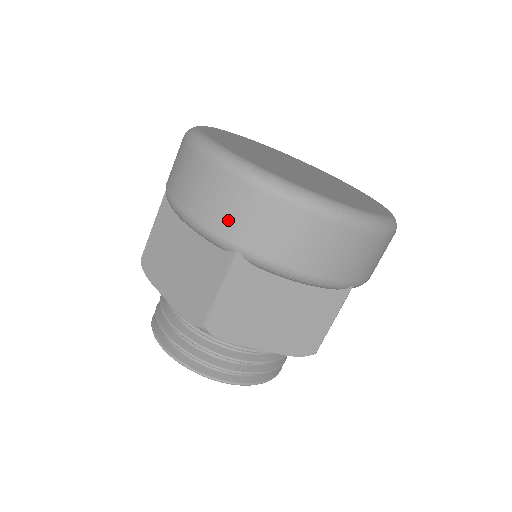
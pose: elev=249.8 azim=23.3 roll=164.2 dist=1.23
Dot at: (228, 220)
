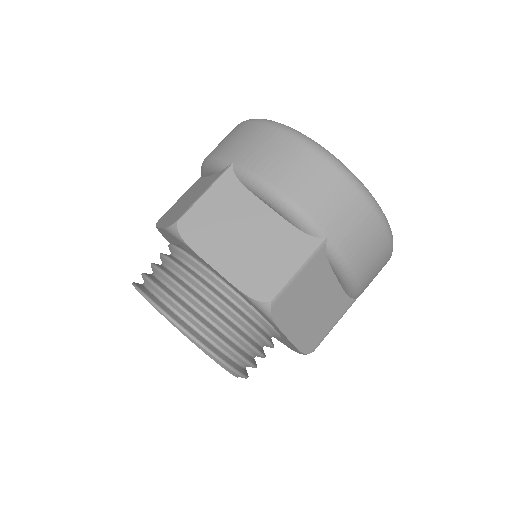
Dot at: (234, 146)
